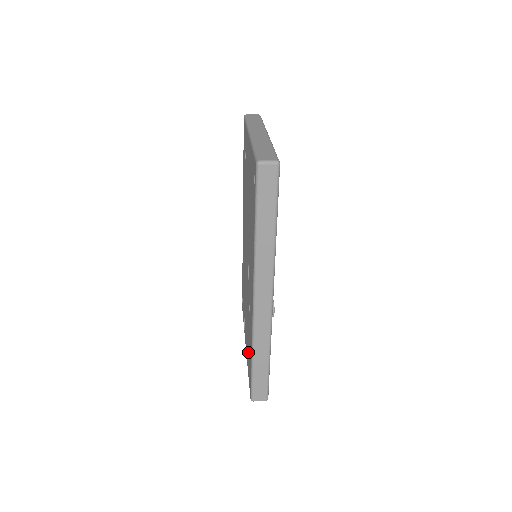
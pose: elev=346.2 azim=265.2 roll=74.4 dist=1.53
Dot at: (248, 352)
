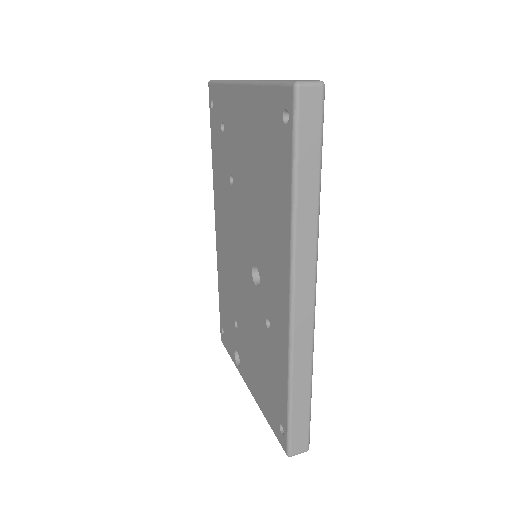
Dot at: (266, 389)
